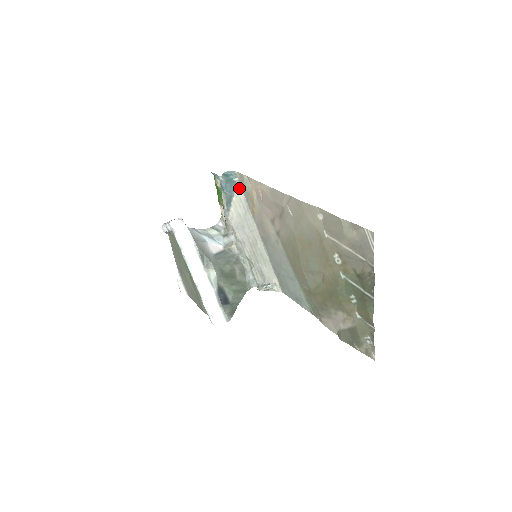
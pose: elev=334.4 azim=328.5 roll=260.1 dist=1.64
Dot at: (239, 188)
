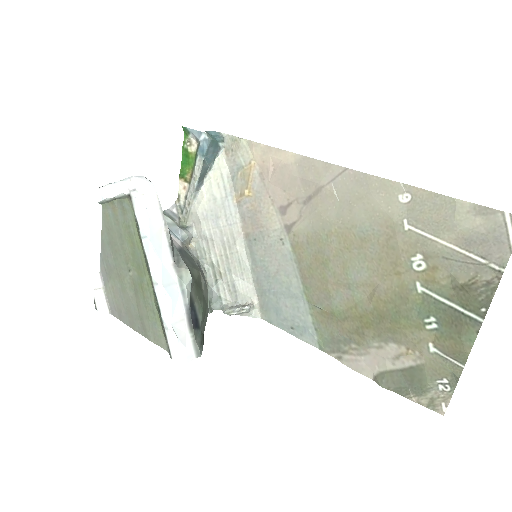
Dot at: (222, 159)
